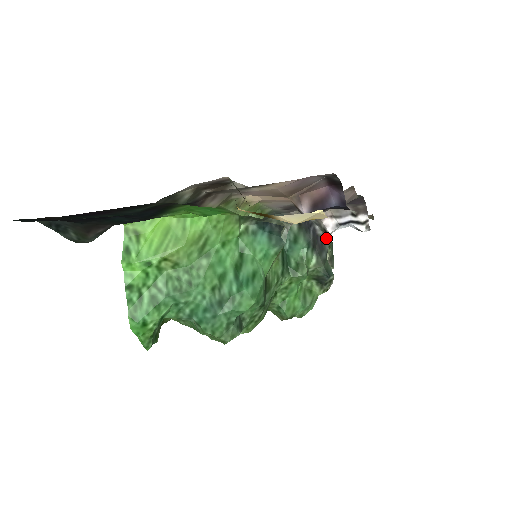
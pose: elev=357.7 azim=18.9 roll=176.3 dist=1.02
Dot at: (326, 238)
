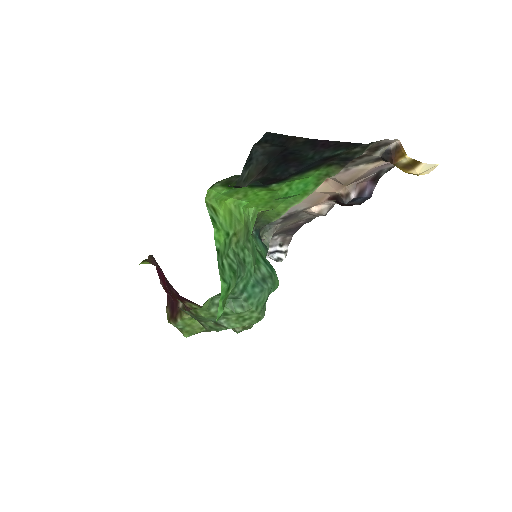
Dot at: occluded
